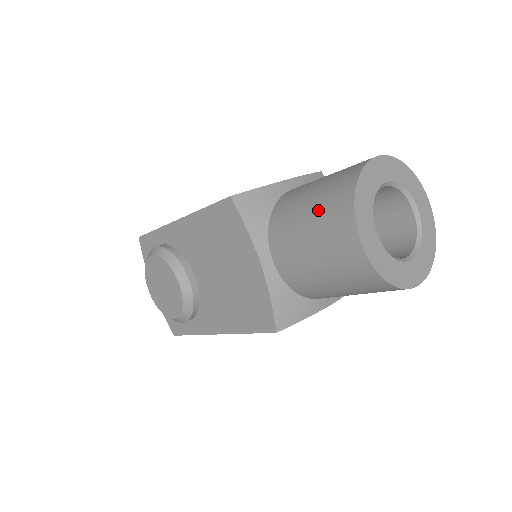
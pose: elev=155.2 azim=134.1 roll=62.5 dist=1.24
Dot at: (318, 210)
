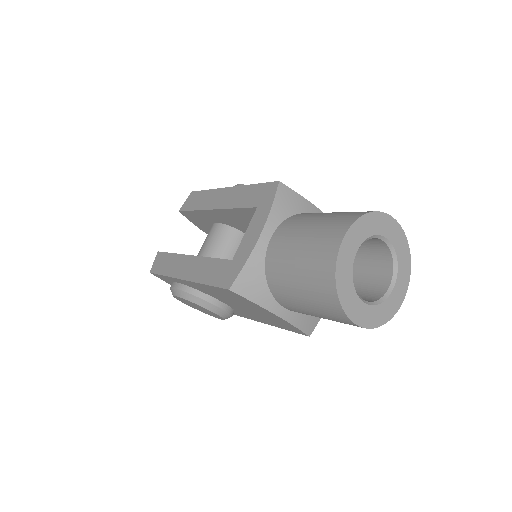
Dot at: (310, 297)
